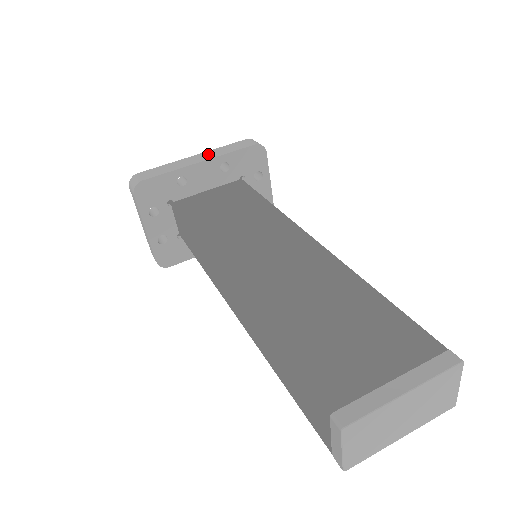
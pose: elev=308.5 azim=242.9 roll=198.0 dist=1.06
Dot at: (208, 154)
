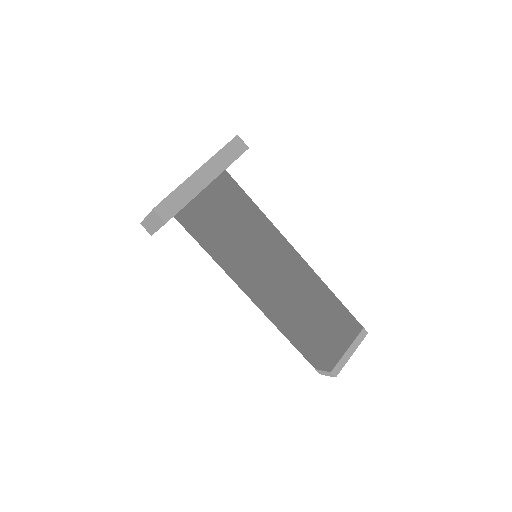
Dot at: (212, 167)
